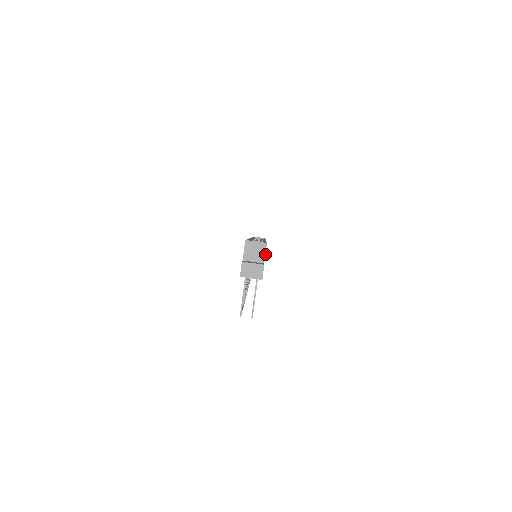
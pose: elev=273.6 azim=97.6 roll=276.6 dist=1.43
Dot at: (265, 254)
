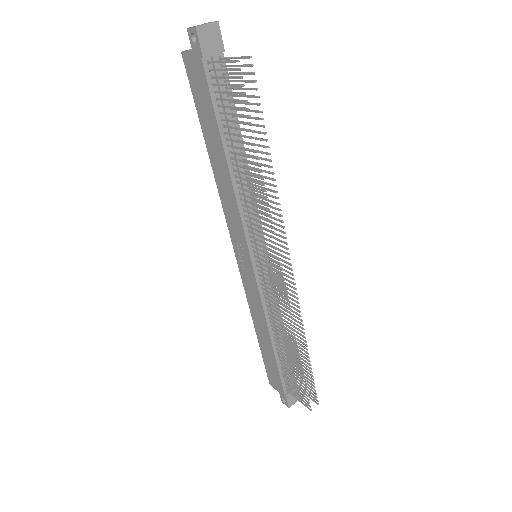
Dot at: occluded
